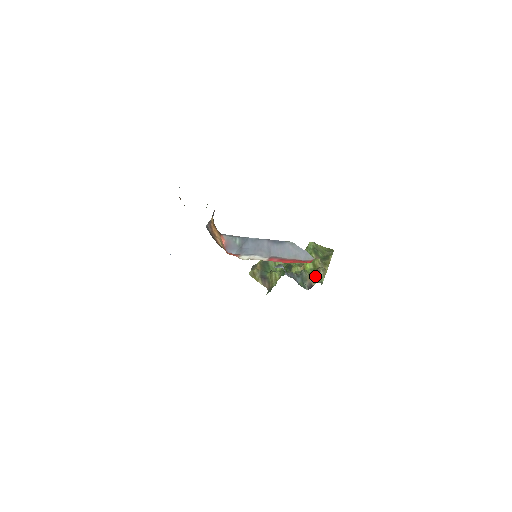
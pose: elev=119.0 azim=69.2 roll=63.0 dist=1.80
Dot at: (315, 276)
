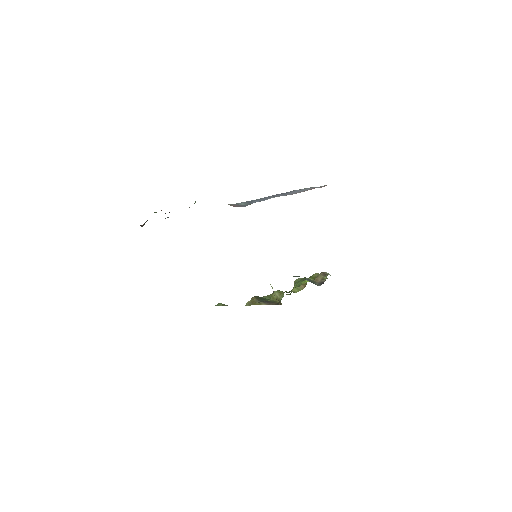
Dot at: (322, 276)
